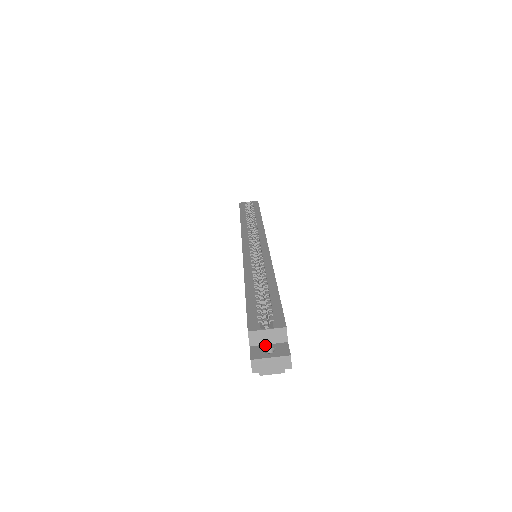
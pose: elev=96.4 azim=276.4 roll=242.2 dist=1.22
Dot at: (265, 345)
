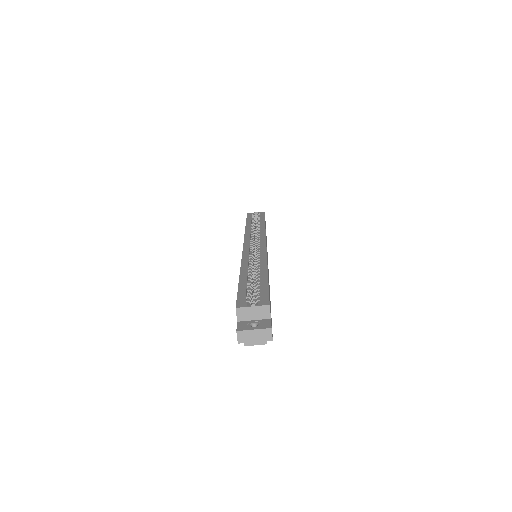
Dot at: (251, 321)
